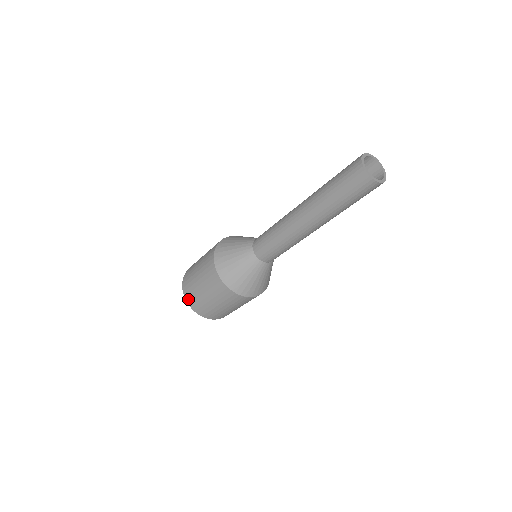
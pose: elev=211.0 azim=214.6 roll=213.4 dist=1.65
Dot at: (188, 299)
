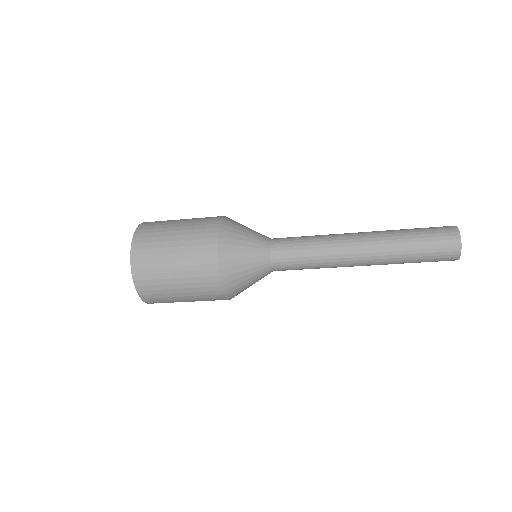
Dot at: (146, 298)
